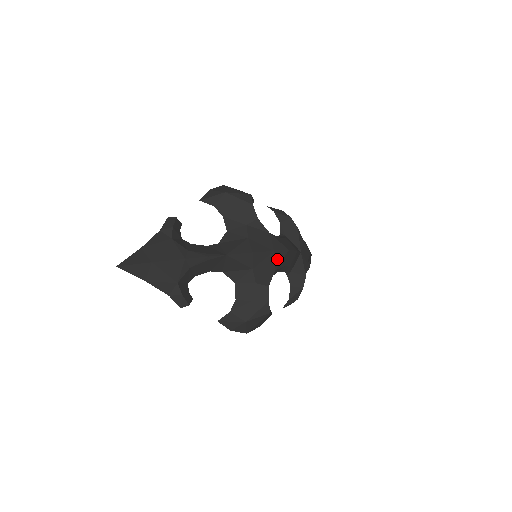
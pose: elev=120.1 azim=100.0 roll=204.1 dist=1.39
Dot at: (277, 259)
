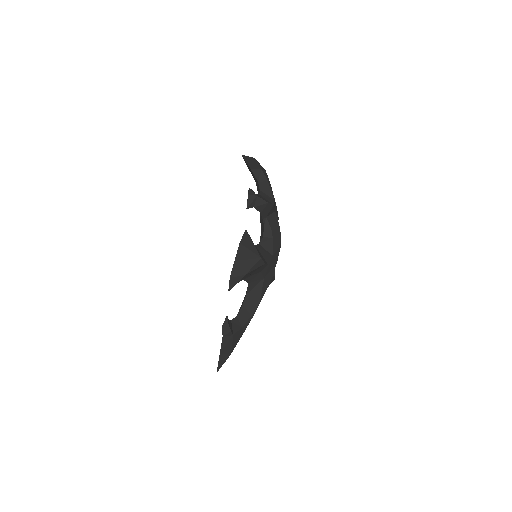
Dot at: occluded
